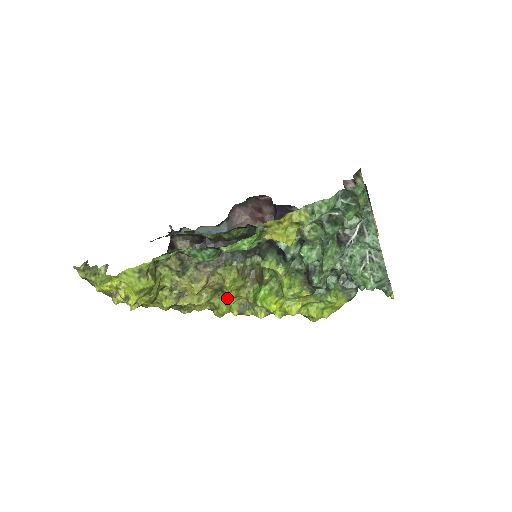
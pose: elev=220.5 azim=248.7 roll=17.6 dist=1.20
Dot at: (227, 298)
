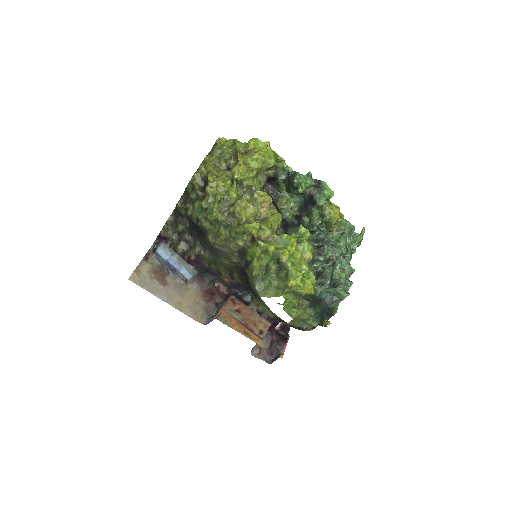
Dot at: (259, 227)
